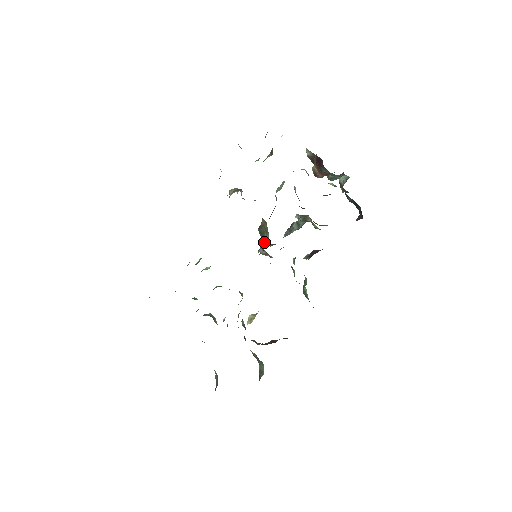
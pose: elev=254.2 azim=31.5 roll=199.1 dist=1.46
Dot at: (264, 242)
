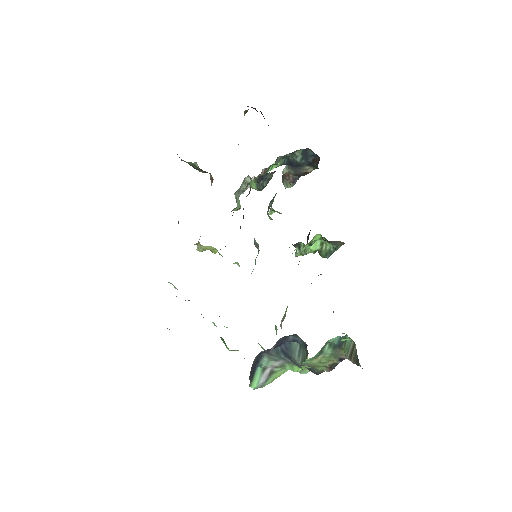
Dot at: (255, 243)
